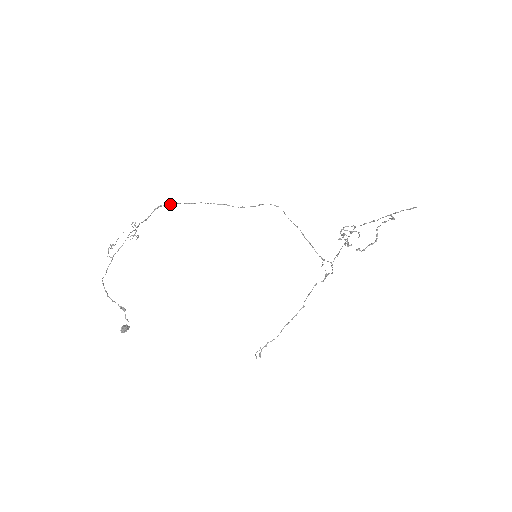
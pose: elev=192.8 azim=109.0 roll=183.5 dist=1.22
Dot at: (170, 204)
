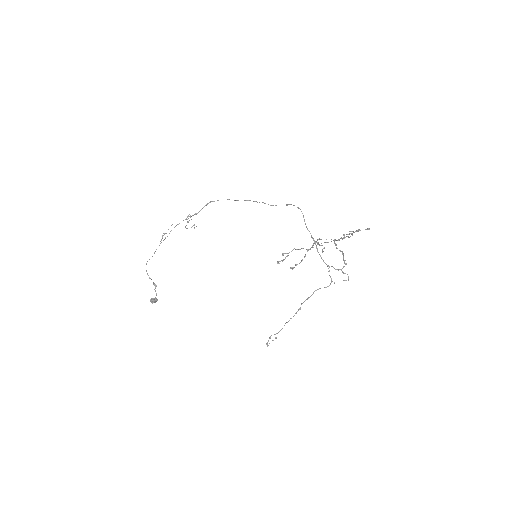
Dot at: (218, 200)
